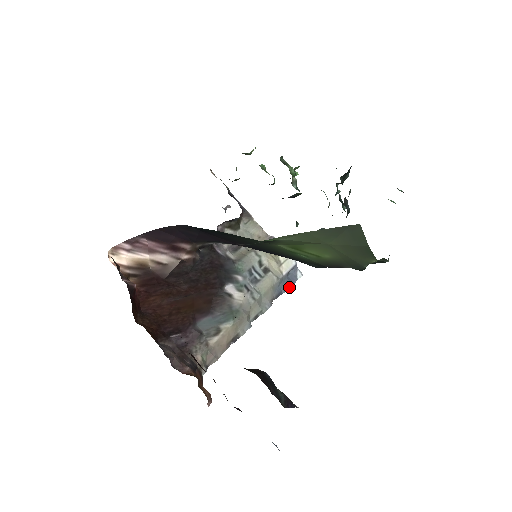
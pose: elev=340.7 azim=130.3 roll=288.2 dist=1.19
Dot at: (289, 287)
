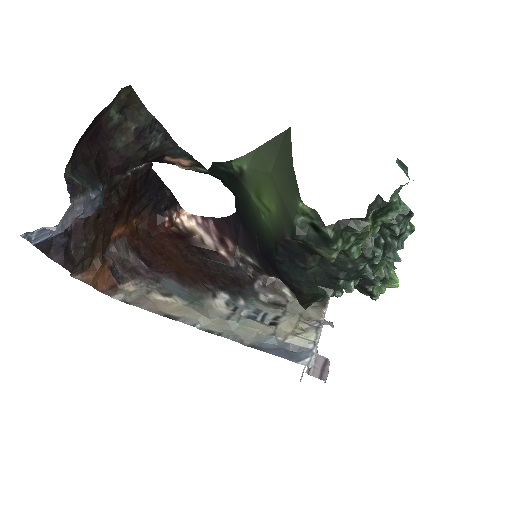
Dot at: (276, 354)
